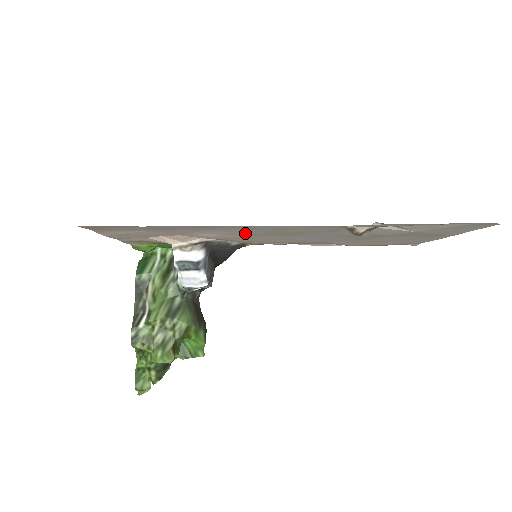
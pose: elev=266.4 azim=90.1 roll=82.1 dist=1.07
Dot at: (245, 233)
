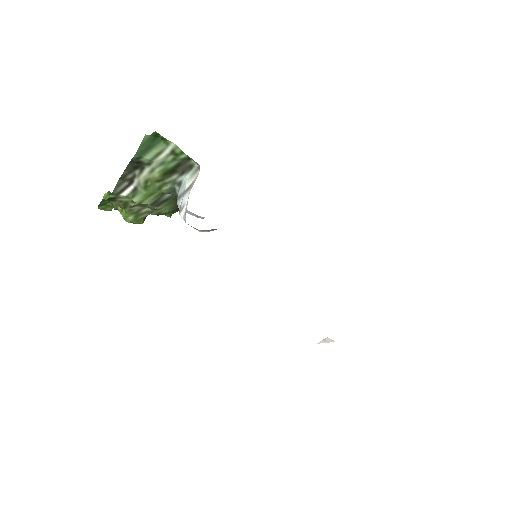
Dot at: occluded
